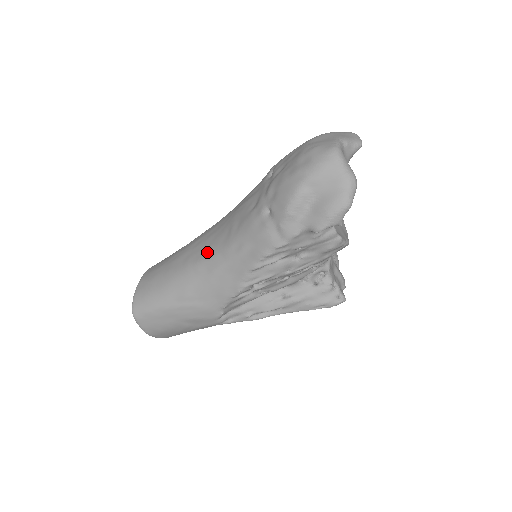
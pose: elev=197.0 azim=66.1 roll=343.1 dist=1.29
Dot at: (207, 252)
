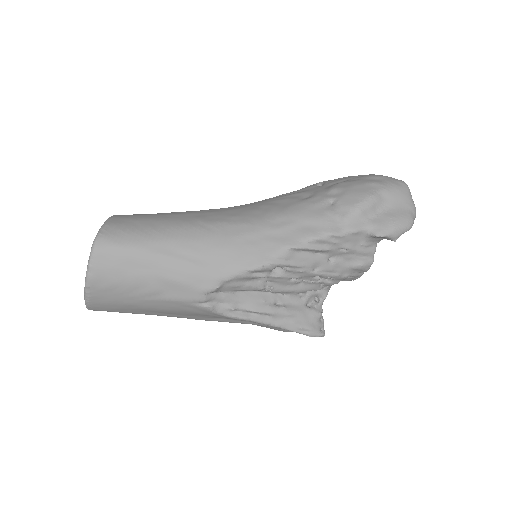
Dot at: (232, 218)
